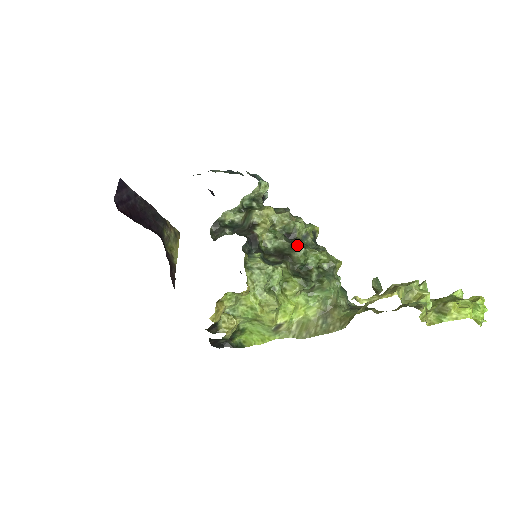
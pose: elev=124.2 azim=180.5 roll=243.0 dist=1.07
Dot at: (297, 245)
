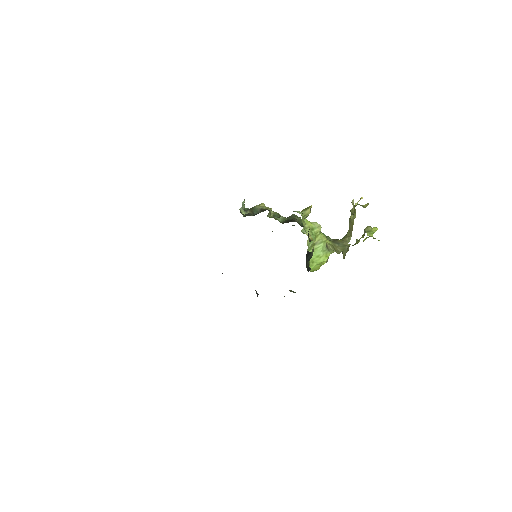
Dot at: (293, 214)
